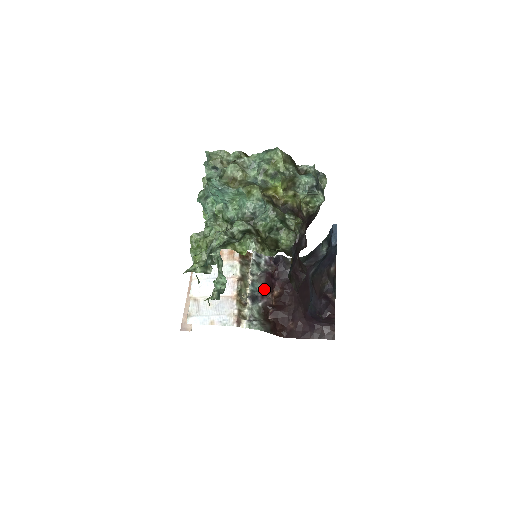
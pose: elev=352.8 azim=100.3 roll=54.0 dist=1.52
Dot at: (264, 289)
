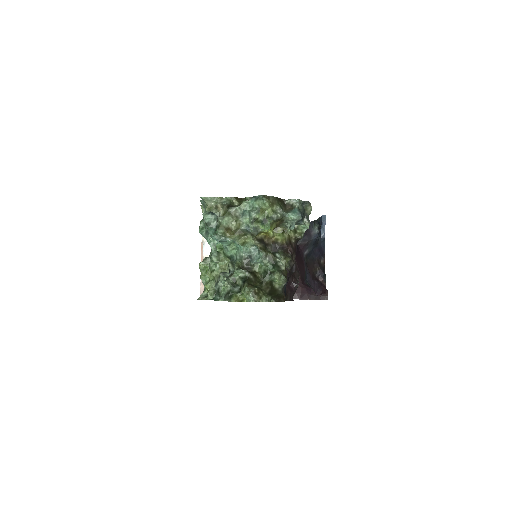
Dot at: occluded
